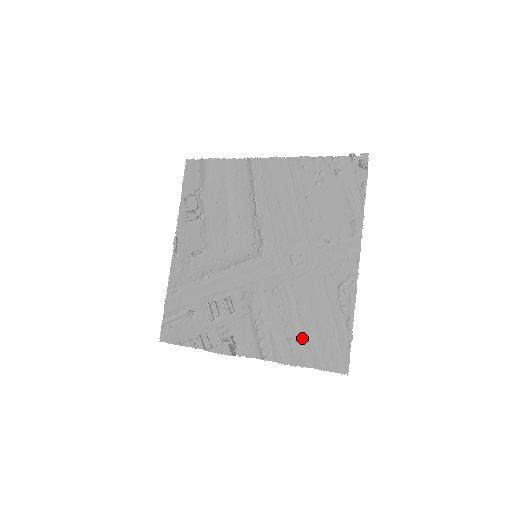
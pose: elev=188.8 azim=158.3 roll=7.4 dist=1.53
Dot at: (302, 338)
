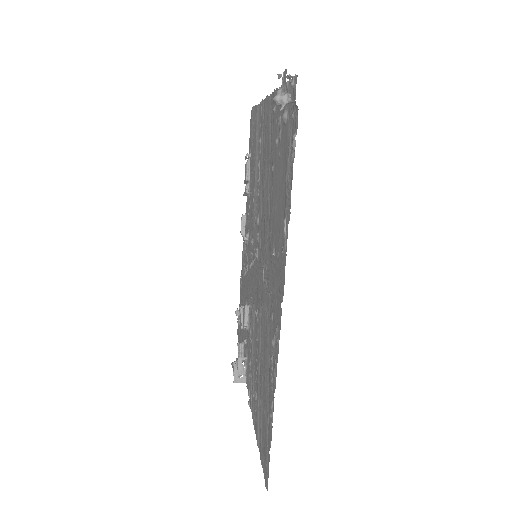
Dot at: (259, 398)
